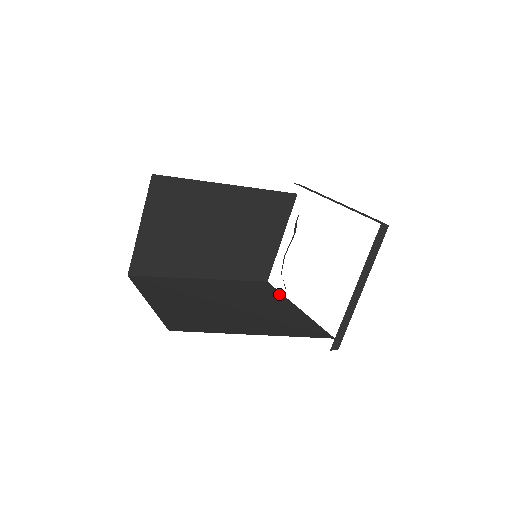
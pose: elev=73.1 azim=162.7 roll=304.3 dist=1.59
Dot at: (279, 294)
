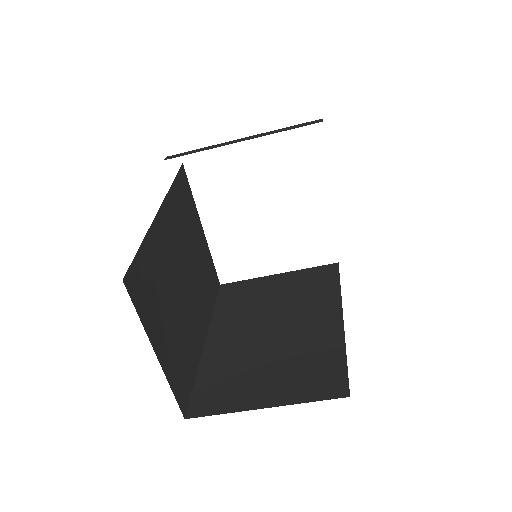
Dot at: (193, 200)
